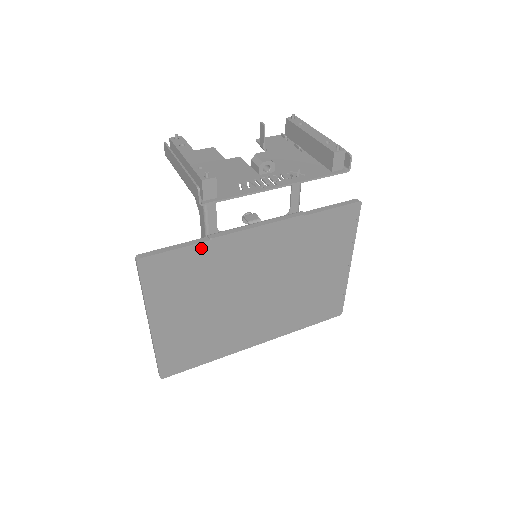
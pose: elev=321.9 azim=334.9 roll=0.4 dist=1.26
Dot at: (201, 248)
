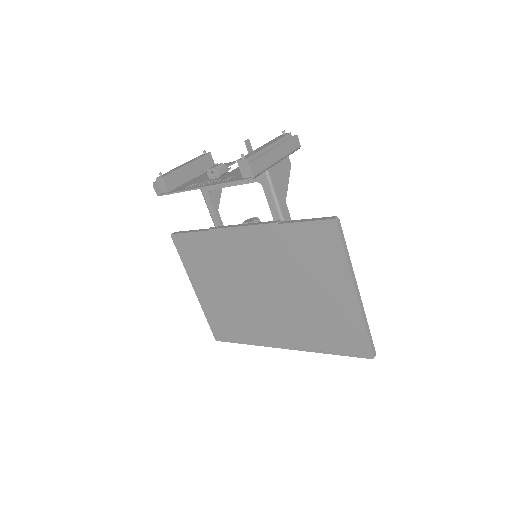
Dot at: (205, 236)
